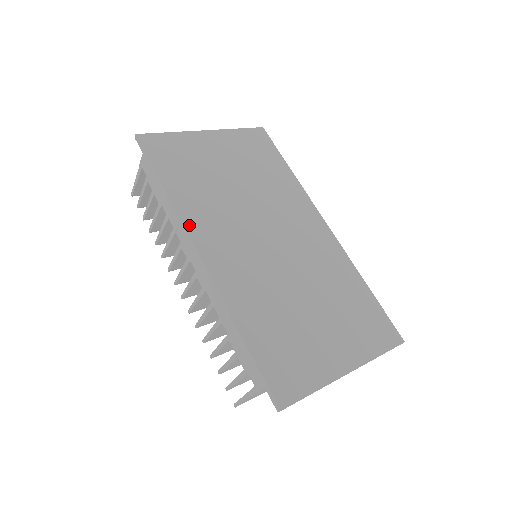
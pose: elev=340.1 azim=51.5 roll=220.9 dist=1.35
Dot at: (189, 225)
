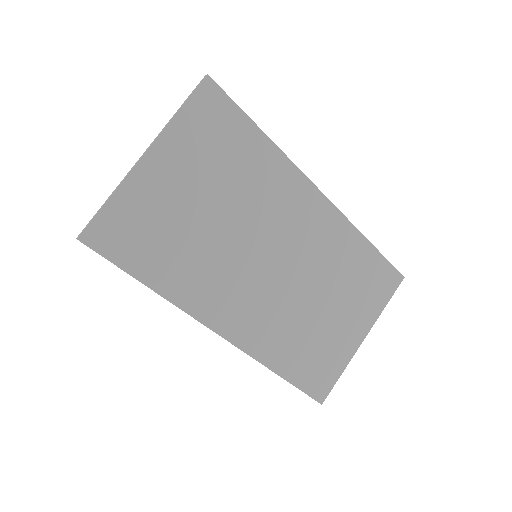
Dot at: (197, 313)
